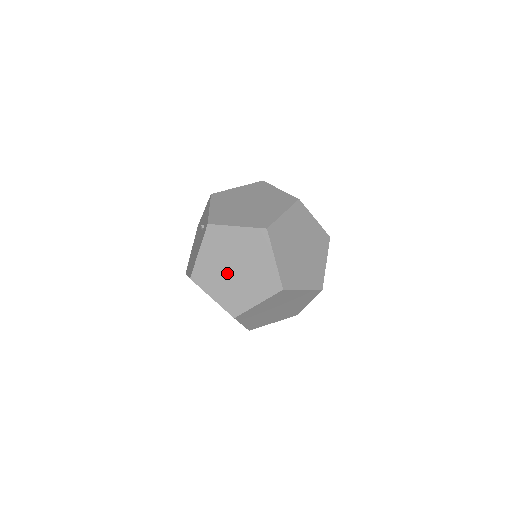
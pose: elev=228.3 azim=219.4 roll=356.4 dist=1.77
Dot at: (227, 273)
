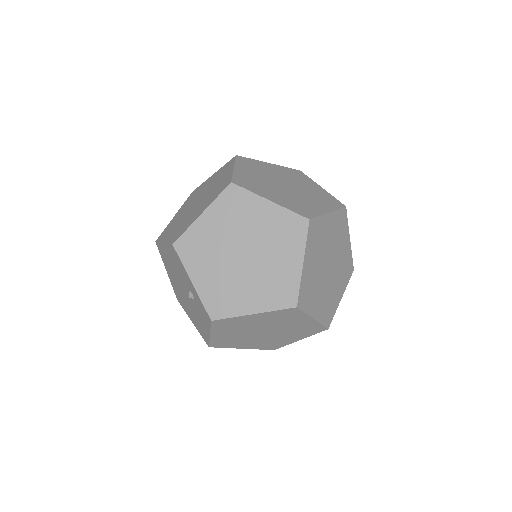
Dot at: (254, 336)
